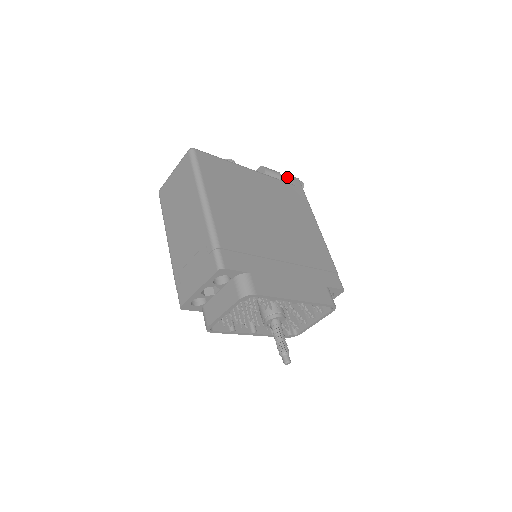
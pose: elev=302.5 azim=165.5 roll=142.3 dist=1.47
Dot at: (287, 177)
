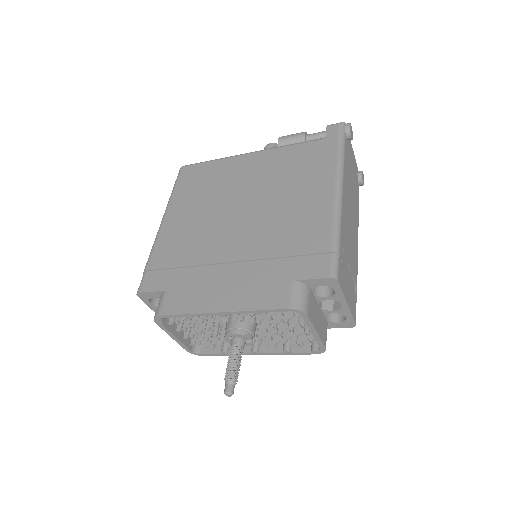
Dot at: occluded
